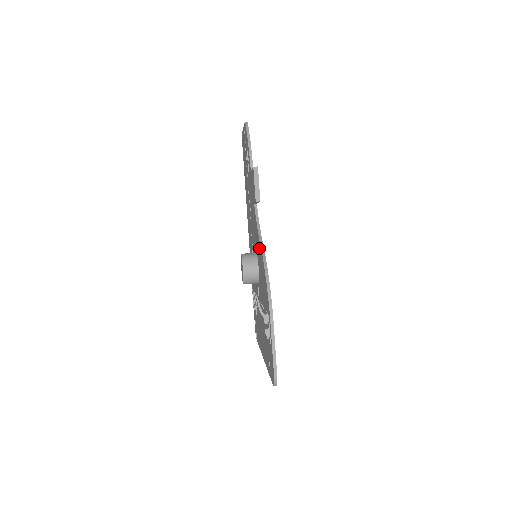
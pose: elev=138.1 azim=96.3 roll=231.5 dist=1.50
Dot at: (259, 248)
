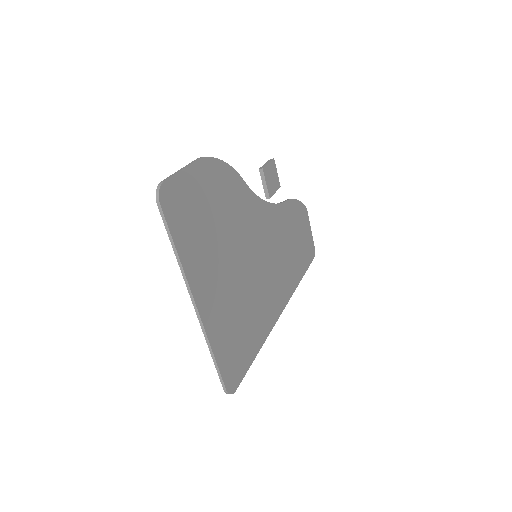
Dot at: (245, 196)
